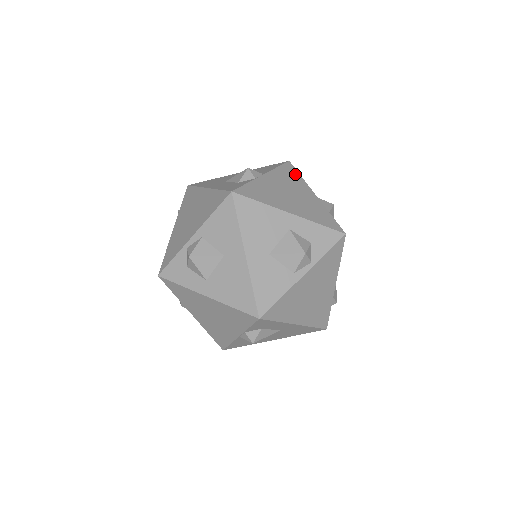
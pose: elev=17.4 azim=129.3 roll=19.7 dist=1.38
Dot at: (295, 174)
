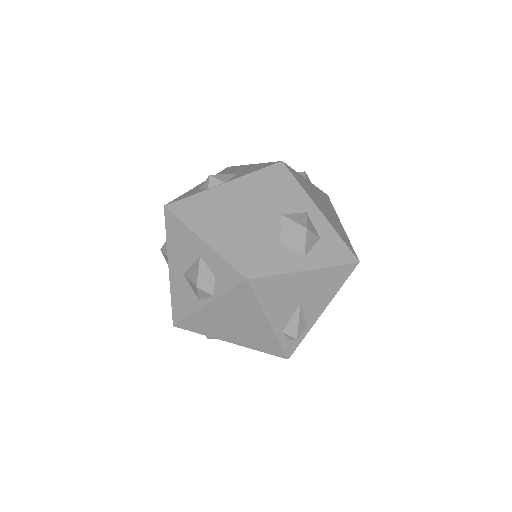
Dot at: (268, 183)
